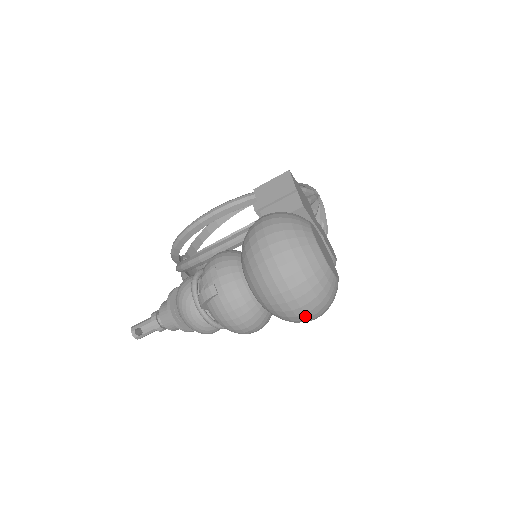
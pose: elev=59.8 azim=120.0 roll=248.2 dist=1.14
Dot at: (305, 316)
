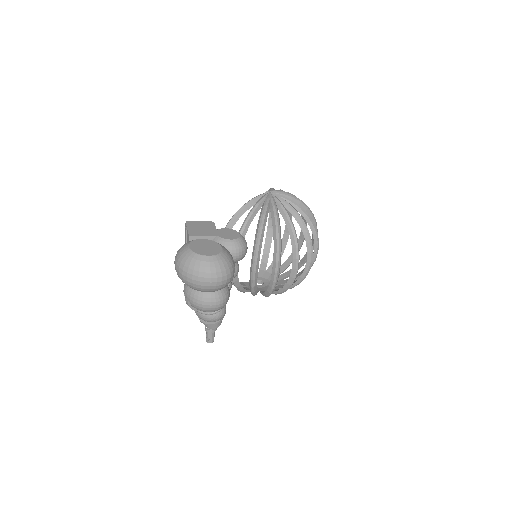
Dot at: (213, 283)
